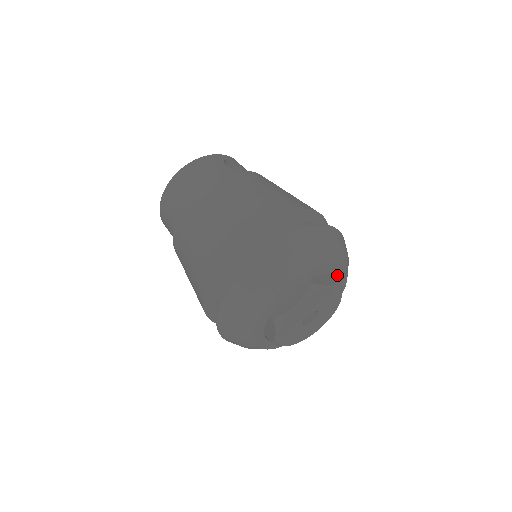
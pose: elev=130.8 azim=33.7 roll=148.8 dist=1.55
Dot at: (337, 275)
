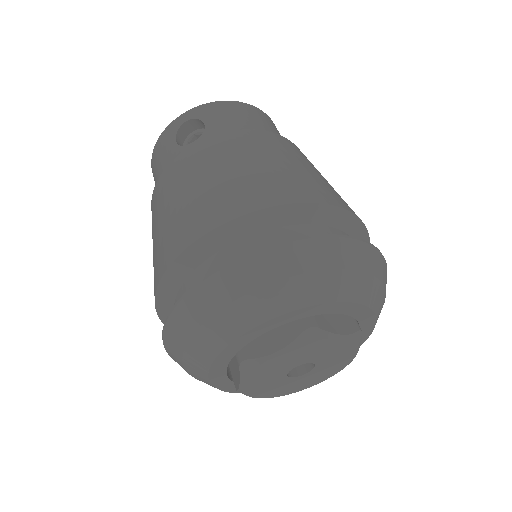
Dot at: (303, 316)
